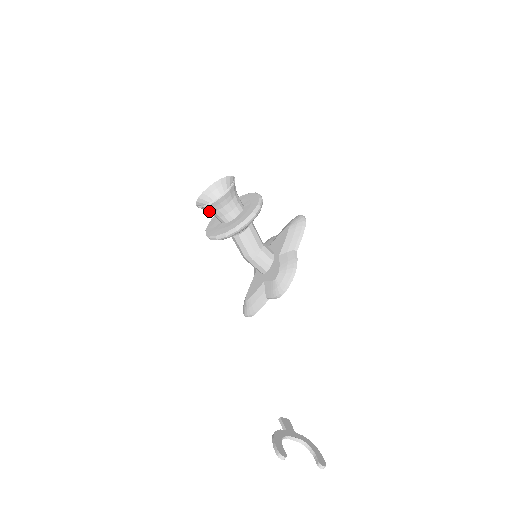
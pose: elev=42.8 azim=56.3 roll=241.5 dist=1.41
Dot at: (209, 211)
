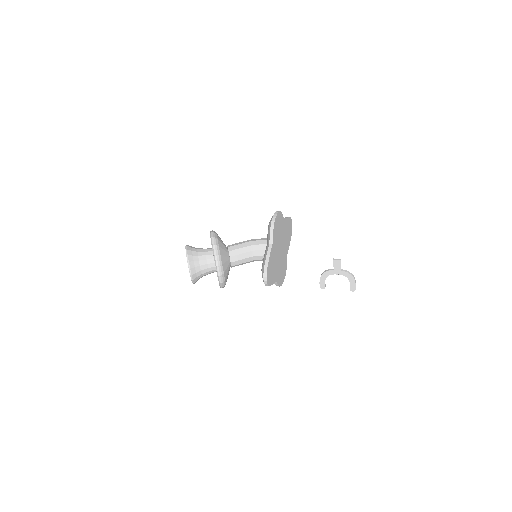
Dot at: occluded
